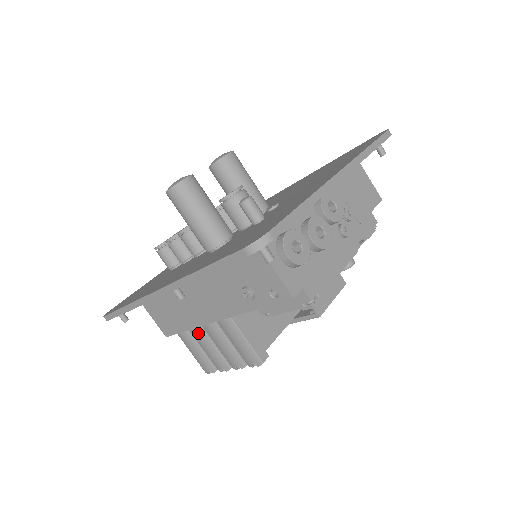
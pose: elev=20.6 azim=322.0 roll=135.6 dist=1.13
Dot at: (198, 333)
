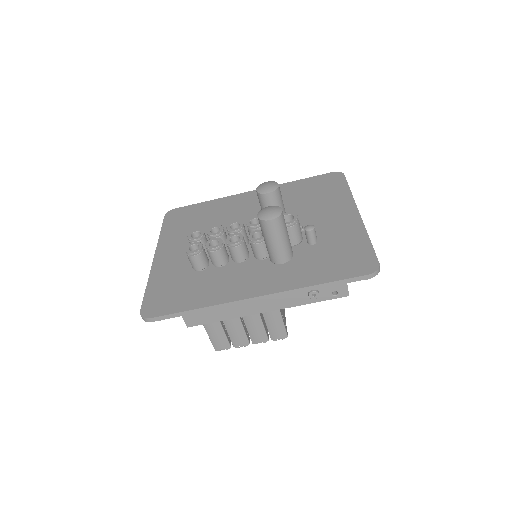
Dot at: (234, 322)
